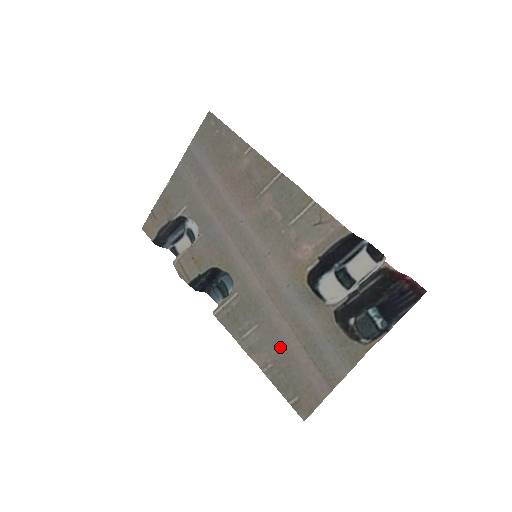
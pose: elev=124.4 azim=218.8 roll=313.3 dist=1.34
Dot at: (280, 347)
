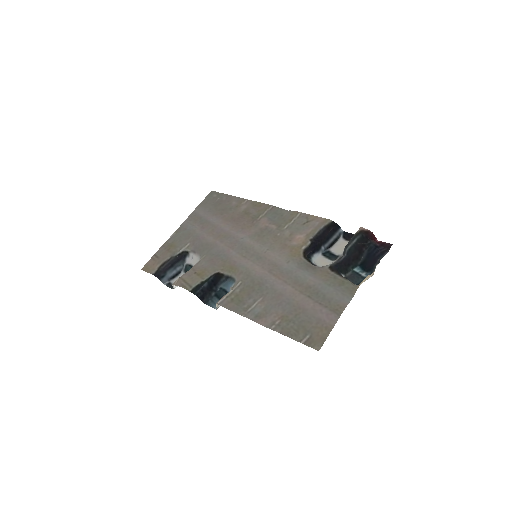
Dot at: (286, 304)
